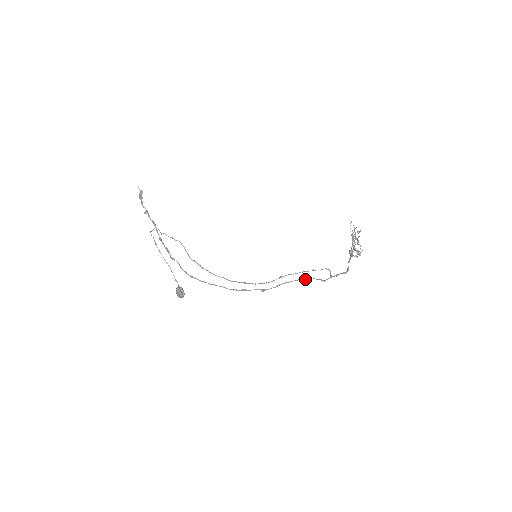
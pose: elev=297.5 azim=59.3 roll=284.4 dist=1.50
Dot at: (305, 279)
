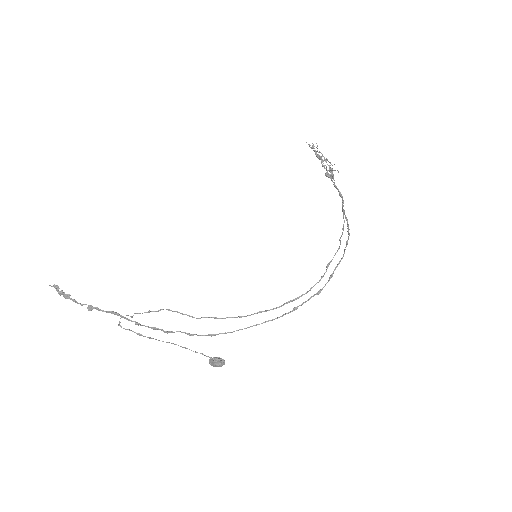
Dot at: (346, 246)
